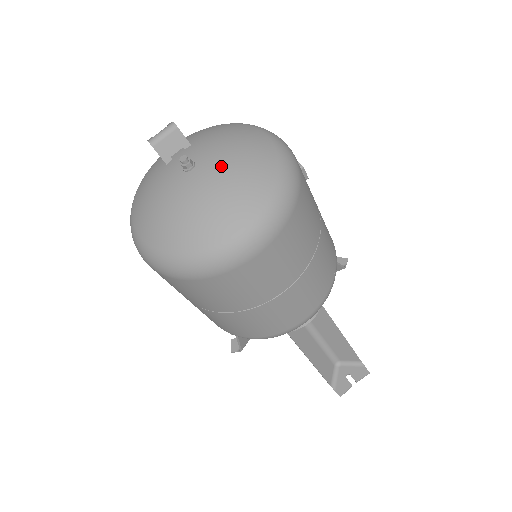
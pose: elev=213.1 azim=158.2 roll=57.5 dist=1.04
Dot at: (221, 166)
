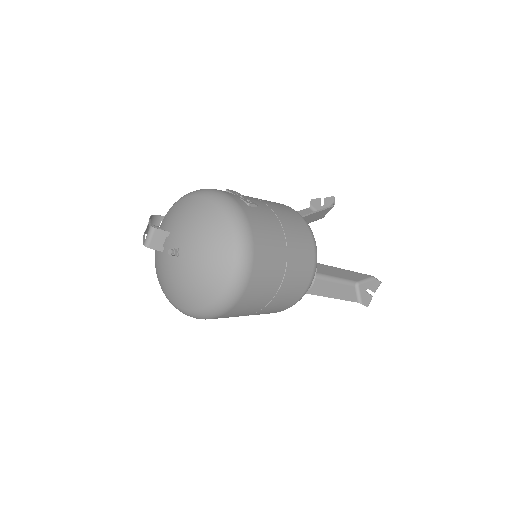
Dot at: (194, 246)
